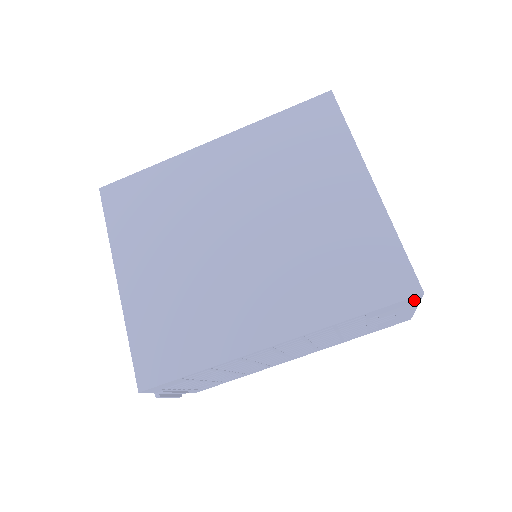
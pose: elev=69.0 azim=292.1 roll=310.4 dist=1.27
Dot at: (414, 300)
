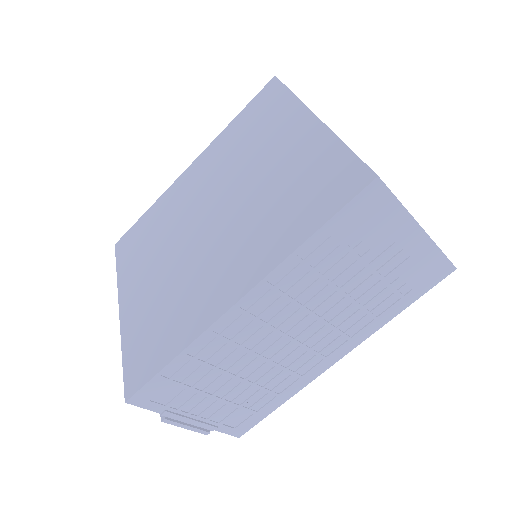
Dot at: (383, 198)
